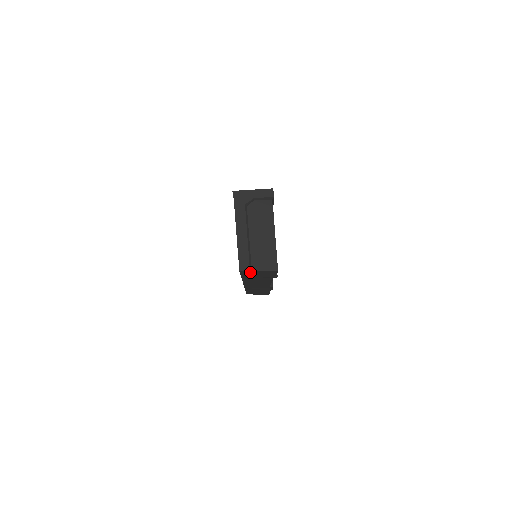
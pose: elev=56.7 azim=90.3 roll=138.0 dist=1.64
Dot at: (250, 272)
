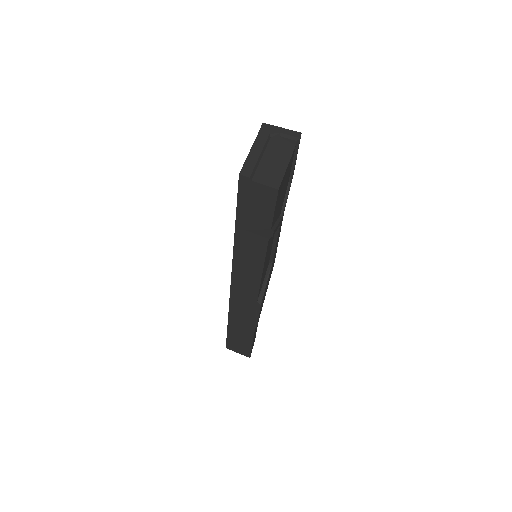
Dot at: (249, 188)
